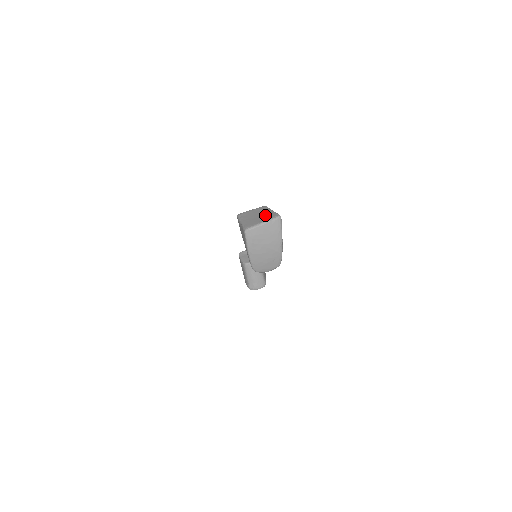
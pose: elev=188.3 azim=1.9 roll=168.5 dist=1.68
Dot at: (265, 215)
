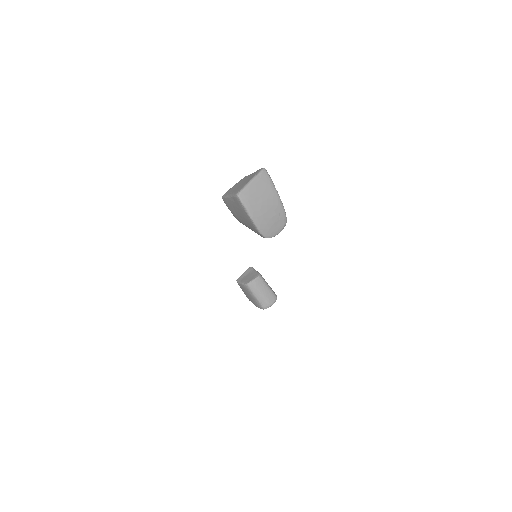
Dot at: (249, 177)
